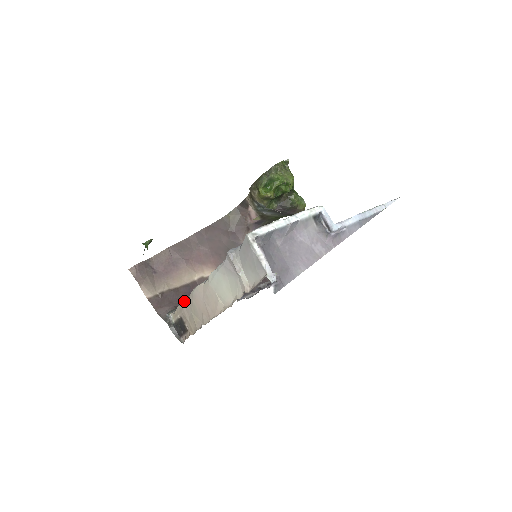
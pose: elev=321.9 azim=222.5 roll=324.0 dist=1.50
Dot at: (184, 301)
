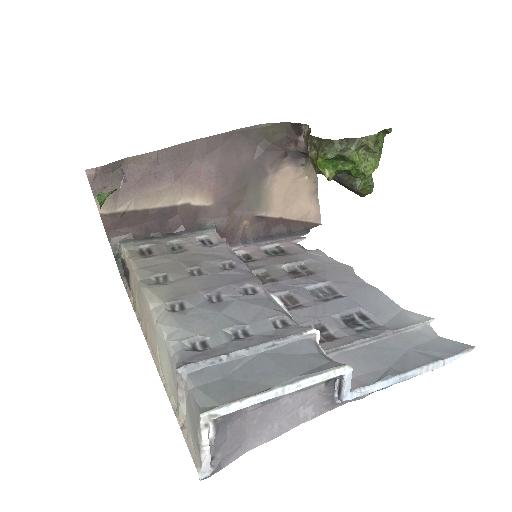
Dot at: (136, 267)
